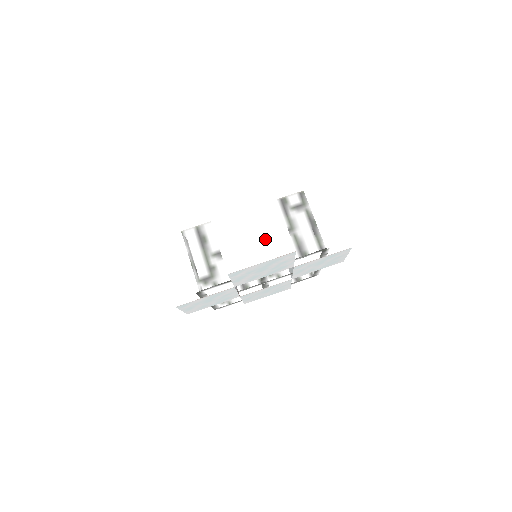
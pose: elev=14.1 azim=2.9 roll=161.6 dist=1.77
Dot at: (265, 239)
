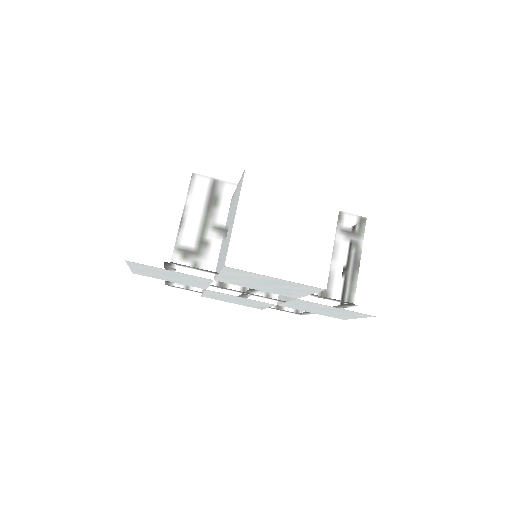
Dot at: (297, 250)
